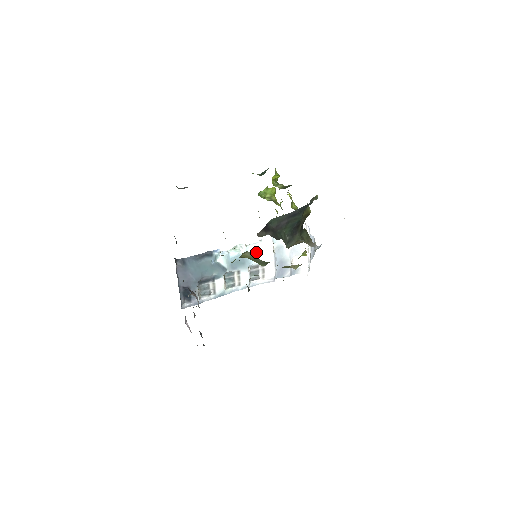
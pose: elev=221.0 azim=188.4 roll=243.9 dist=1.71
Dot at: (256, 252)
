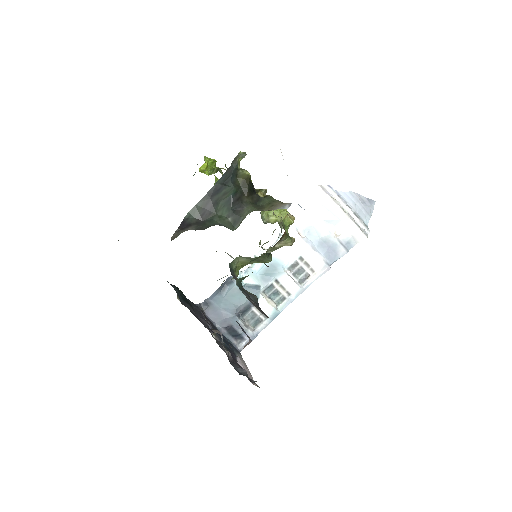
Dot at: (282, 250)
